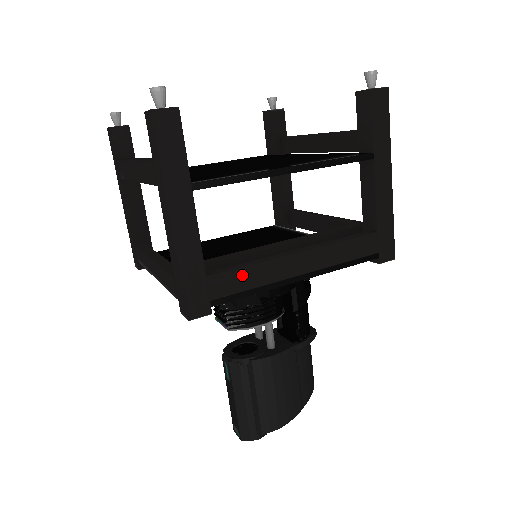
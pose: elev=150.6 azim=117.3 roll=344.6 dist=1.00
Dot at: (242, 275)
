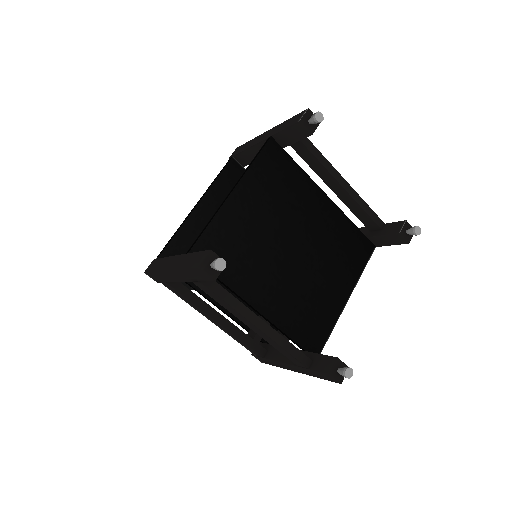
Dot at: occluded
